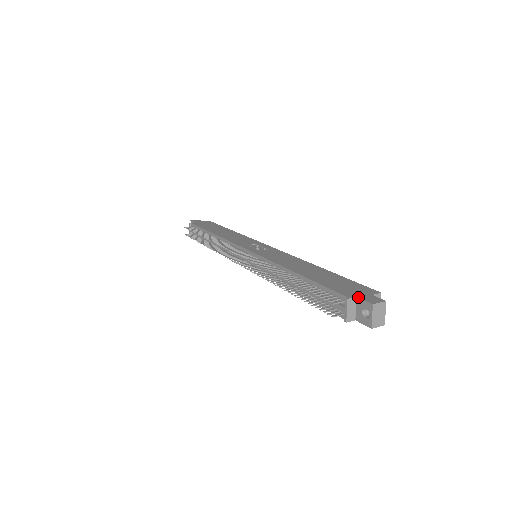
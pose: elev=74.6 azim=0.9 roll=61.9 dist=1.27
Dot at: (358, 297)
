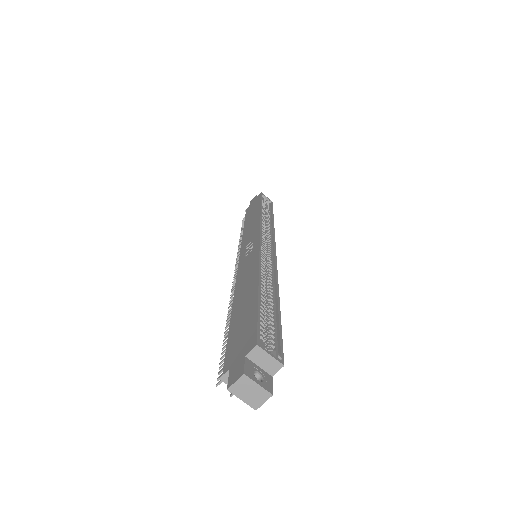
Dot at: (229, 370)
